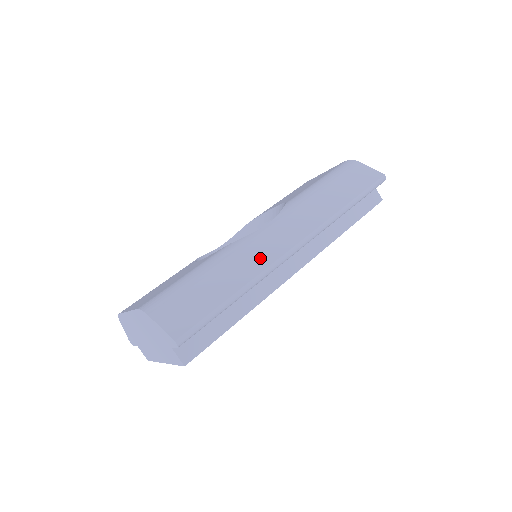
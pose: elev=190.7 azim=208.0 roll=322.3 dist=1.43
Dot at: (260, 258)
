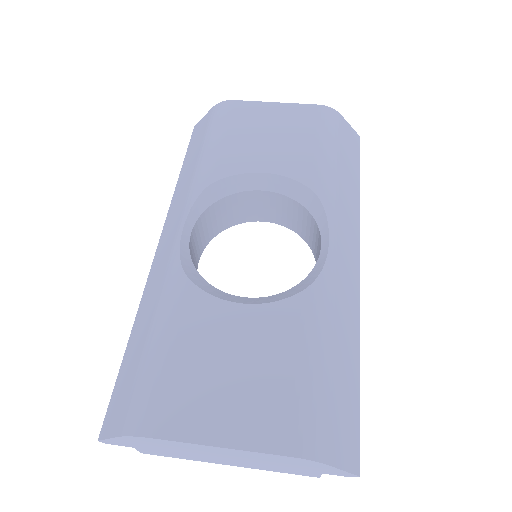
Dot at: (351, 303)
